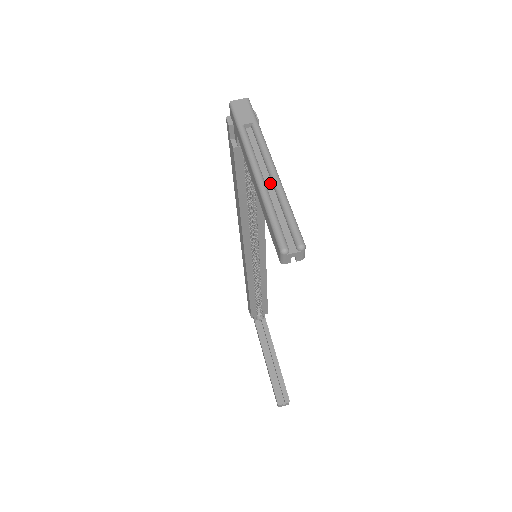
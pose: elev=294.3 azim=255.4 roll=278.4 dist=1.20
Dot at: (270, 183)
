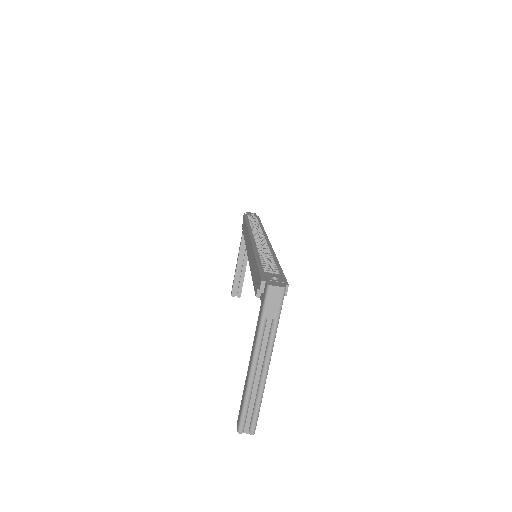
Dot at: (259, 377)
